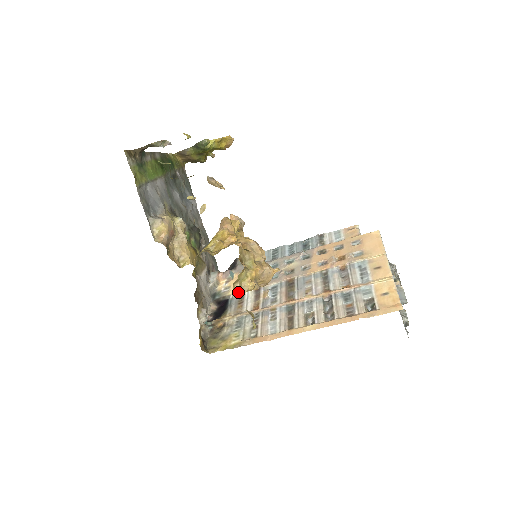
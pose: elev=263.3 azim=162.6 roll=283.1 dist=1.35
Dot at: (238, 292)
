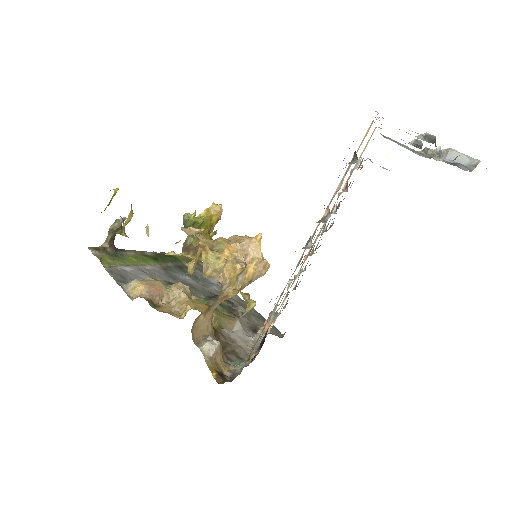
Dot at: (213, 278)
